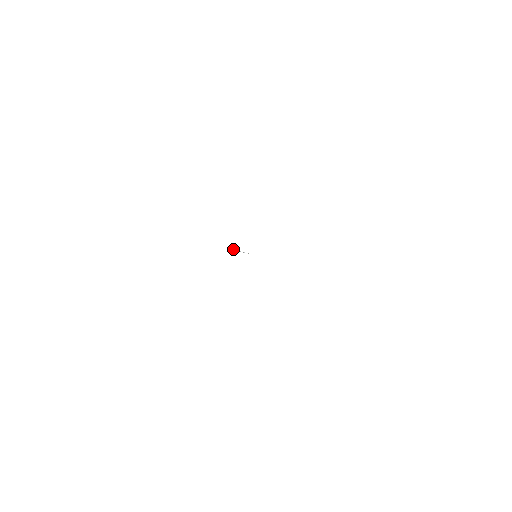
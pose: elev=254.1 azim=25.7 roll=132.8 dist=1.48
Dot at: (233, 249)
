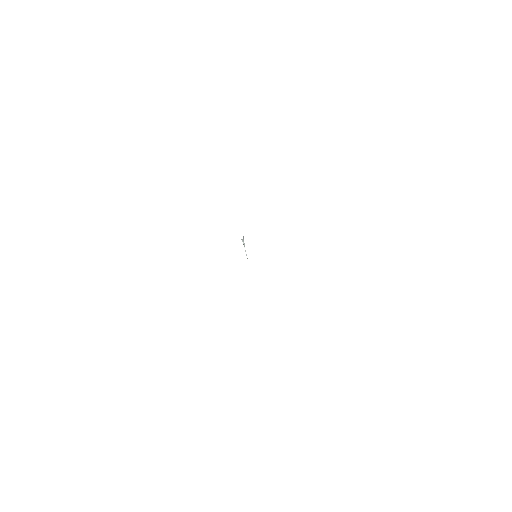
Dot at: occluded
